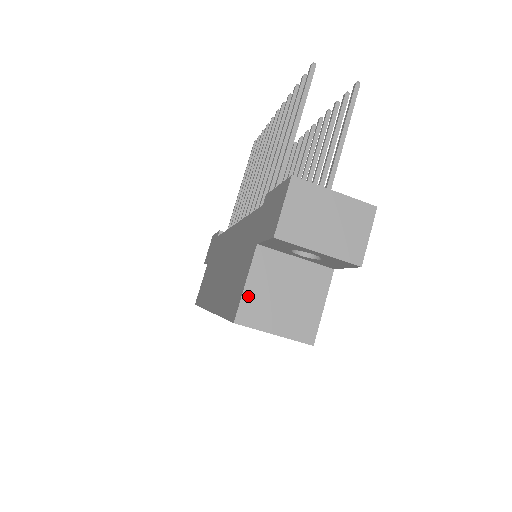
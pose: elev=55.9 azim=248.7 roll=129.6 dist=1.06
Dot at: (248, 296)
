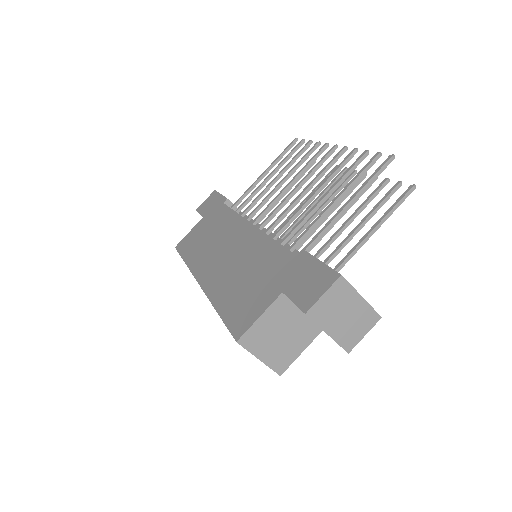
Dot at: (256, 327)
